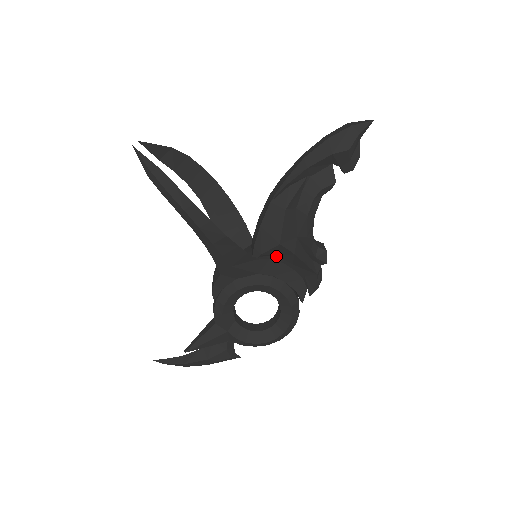
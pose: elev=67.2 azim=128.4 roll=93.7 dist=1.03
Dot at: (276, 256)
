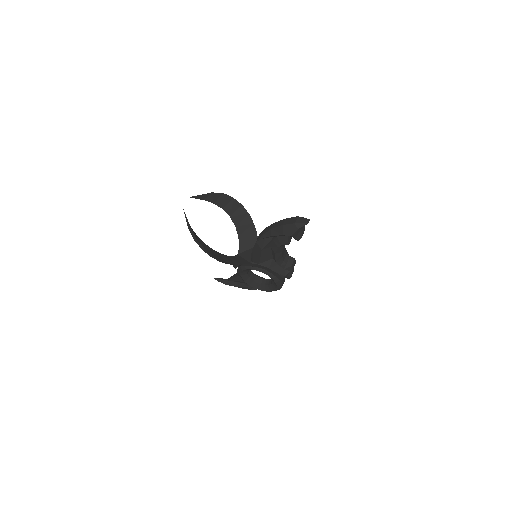
Dot at: occluded
